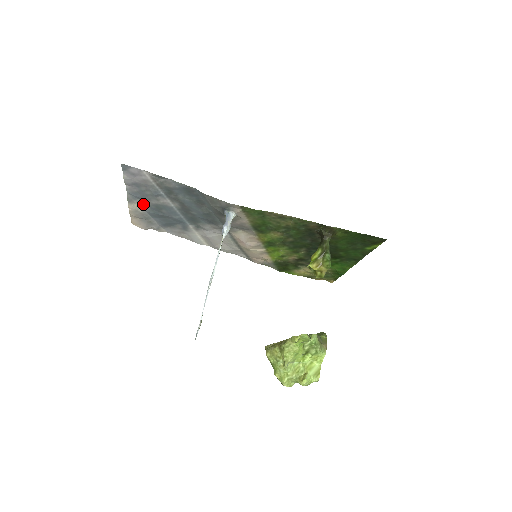
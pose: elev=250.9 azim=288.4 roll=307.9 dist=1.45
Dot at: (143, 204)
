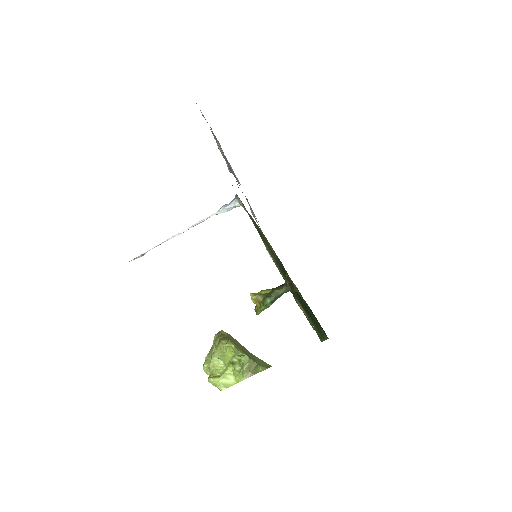
Dot at: occluded
